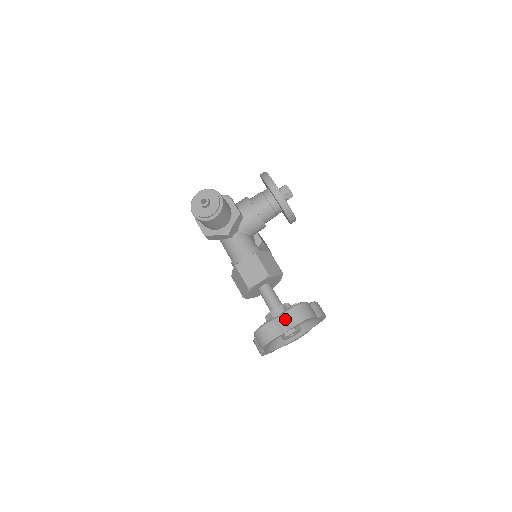
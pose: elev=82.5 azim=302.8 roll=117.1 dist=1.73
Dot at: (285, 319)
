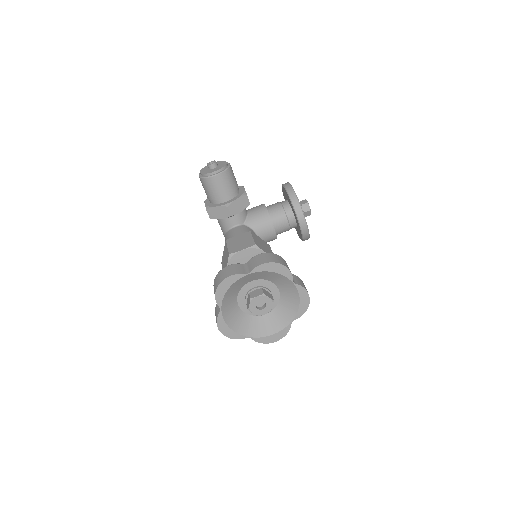
Dot at: (251, 262)
